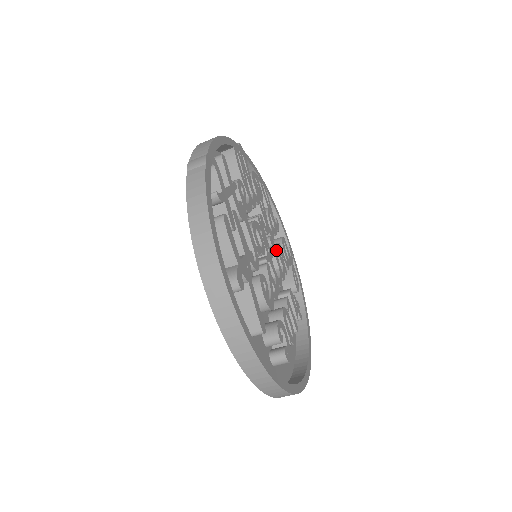
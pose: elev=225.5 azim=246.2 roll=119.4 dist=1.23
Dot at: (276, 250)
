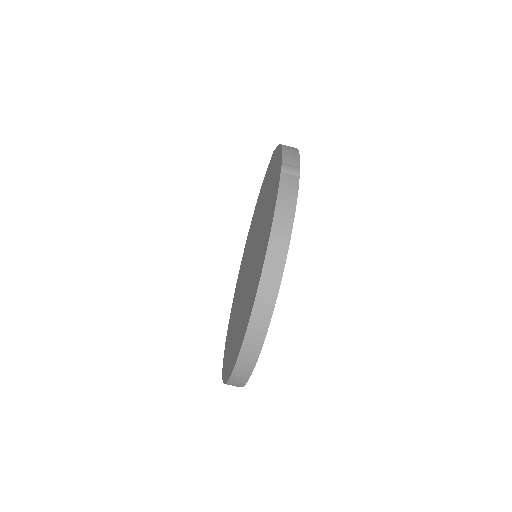
Dot at: occluded
